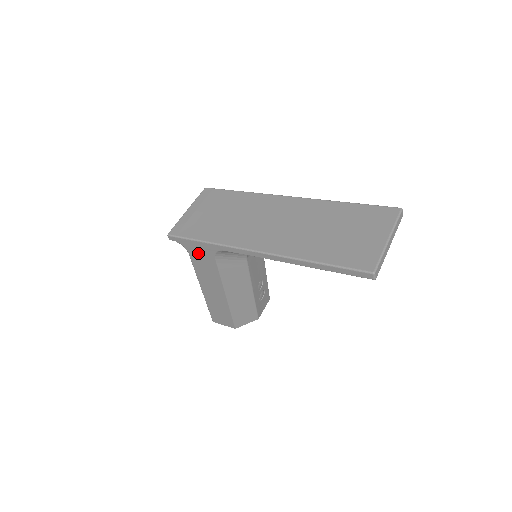
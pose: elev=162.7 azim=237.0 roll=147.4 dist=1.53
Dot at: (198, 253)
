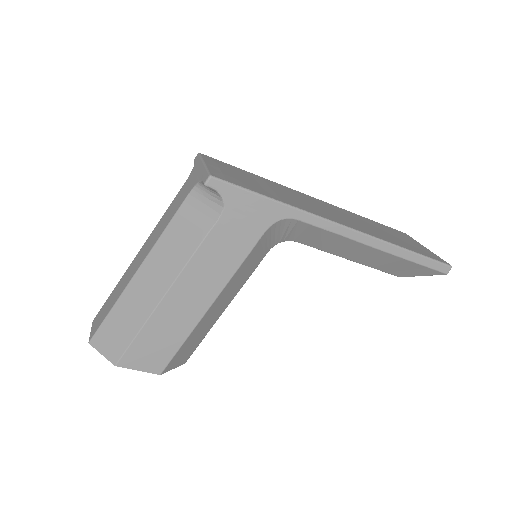
Dot at: (242, 217)
